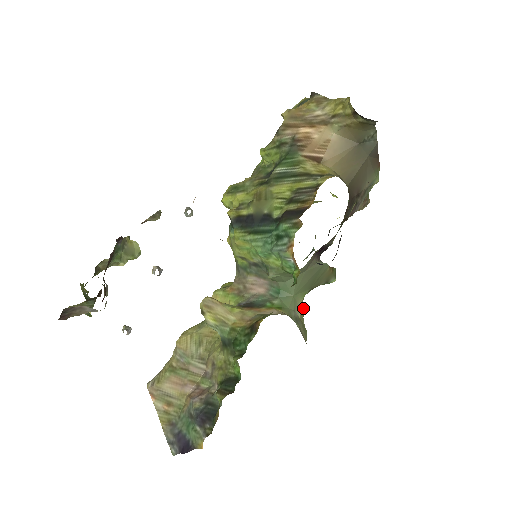
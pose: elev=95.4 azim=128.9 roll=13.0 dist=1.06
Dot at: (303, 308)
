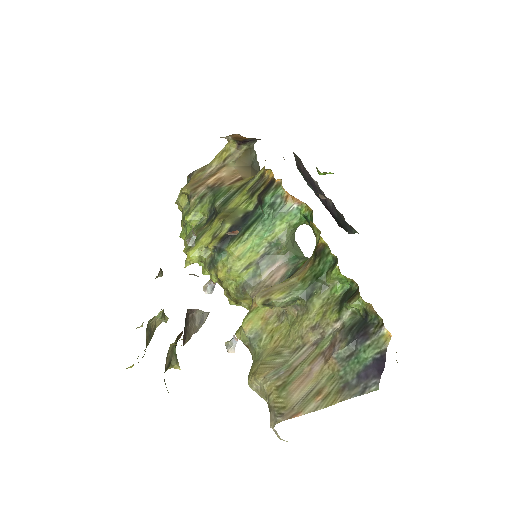
Dot at: occluded
